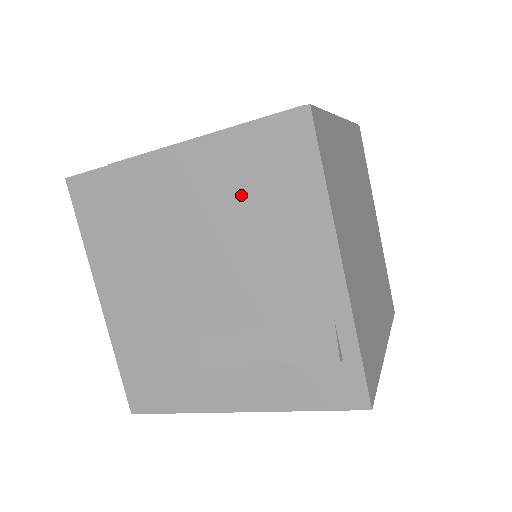
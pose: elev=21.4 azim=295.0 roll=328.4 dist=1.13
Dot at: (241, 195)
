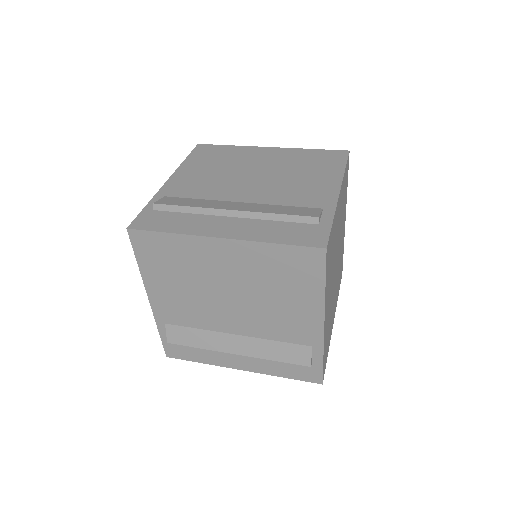
Dot at: (267, 278)
